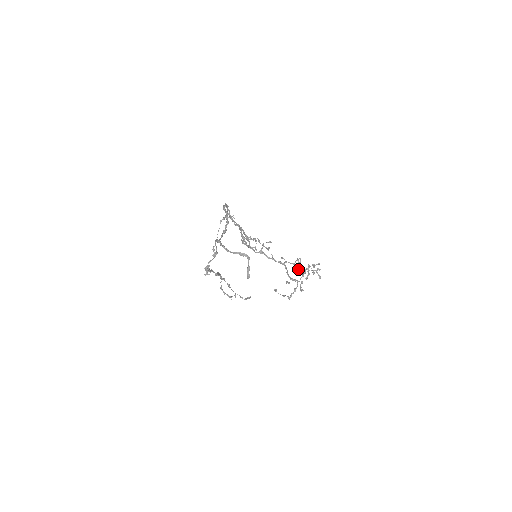
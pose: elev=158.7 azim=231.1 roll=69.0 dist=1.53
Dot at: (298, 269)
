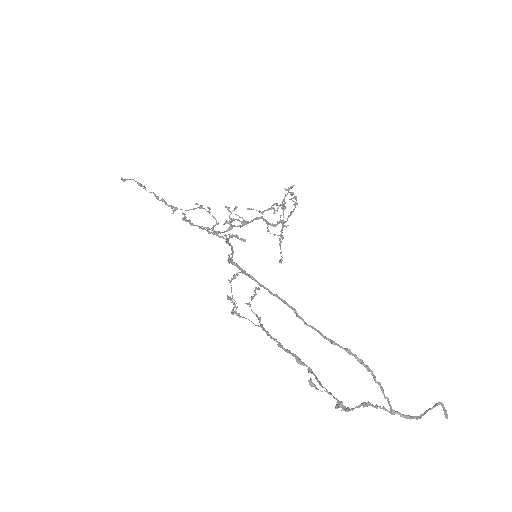
Dot at: (276, 210)
